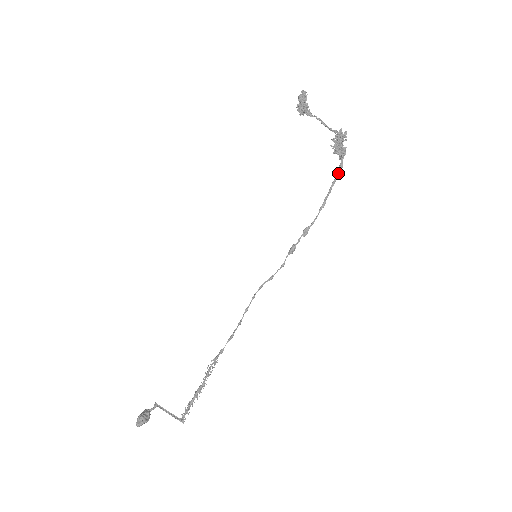
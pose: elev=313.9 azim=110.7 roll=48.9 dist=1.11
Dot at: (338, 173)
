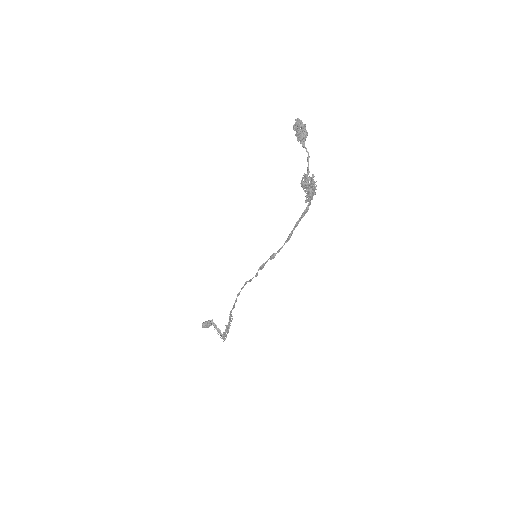
Dot at: (302, 215)
